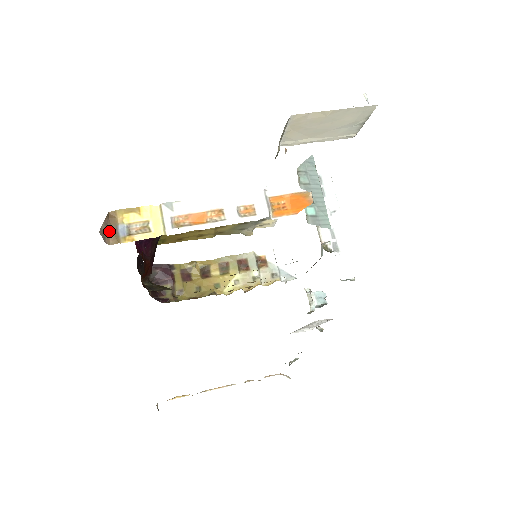
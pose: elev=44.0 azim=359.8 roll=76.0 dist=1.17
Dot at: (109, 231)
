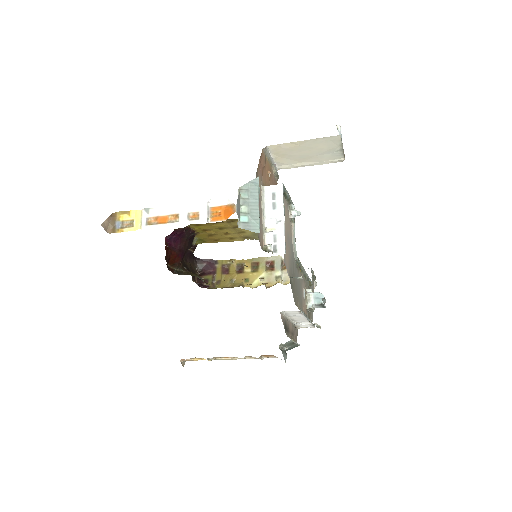
Dot at: (110, 225)
